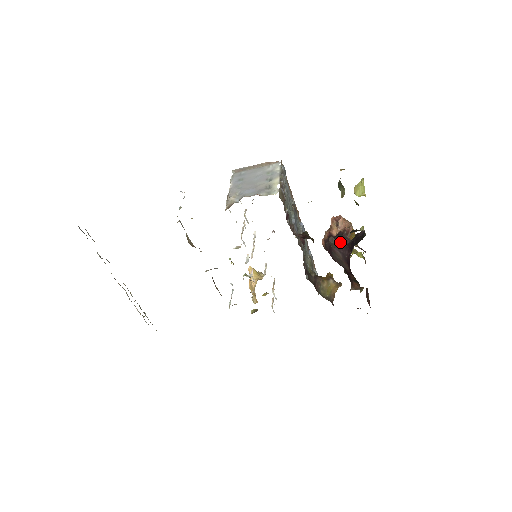
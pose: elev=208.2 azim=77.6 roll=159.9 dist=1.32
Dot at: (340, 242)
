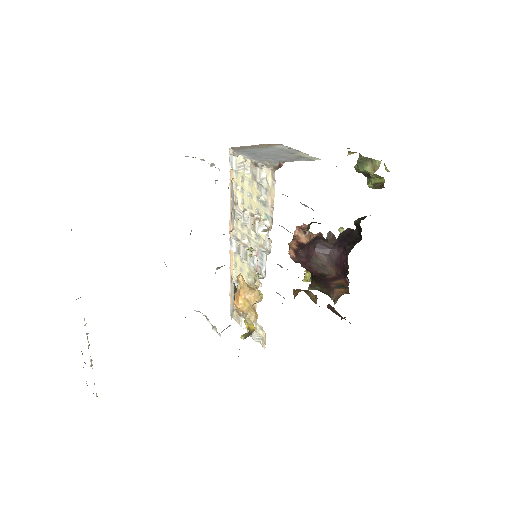
Dot at: (324, 244)
